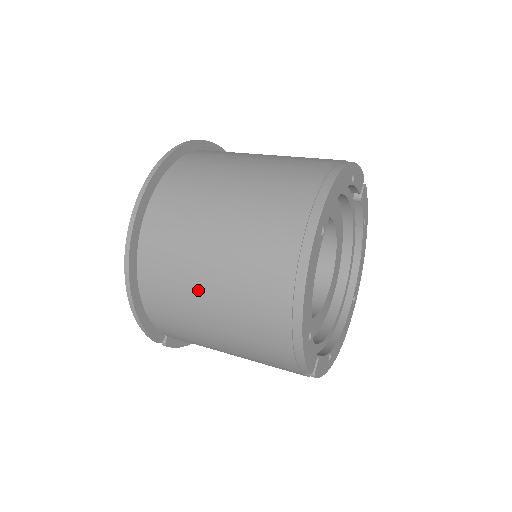
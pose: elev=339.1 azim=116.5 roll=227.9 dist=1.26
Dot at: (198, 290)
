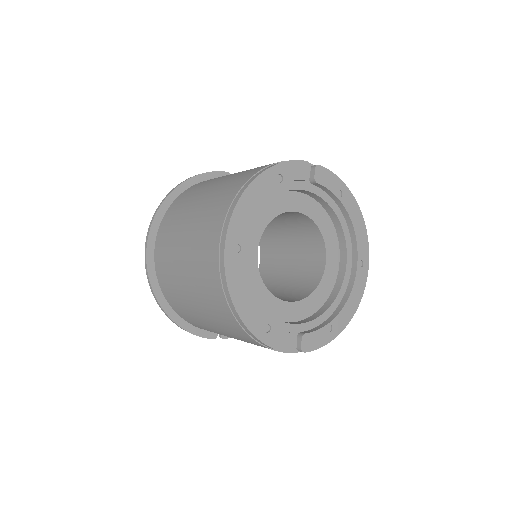
Dot at: (193, 308)
